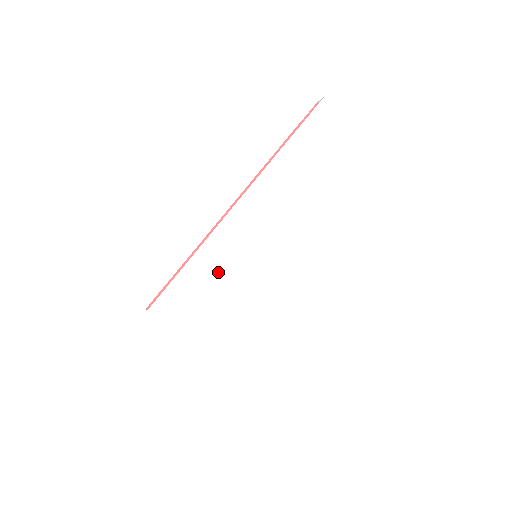
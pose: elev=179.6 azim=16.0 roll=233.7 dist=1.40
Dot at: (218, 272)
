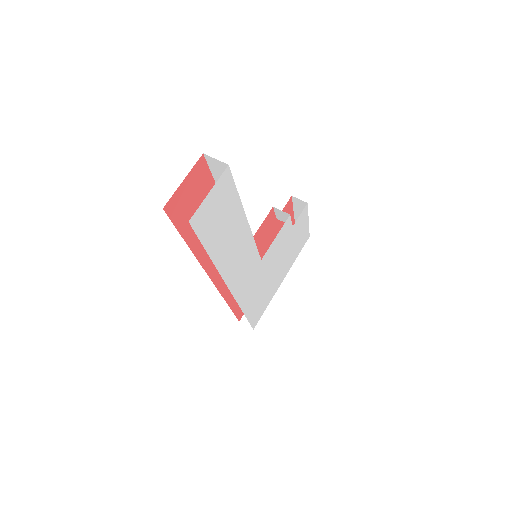
Dot at: (258, 291)
